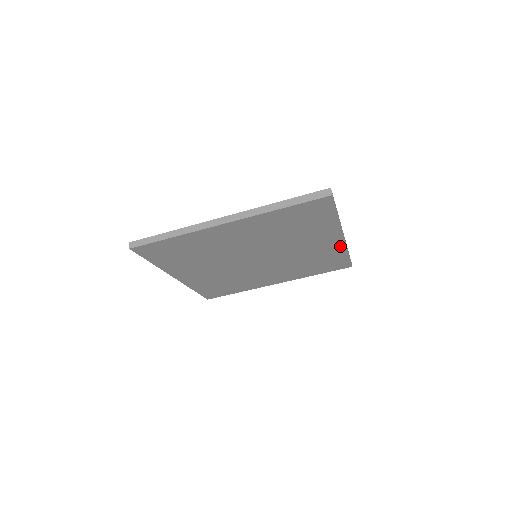
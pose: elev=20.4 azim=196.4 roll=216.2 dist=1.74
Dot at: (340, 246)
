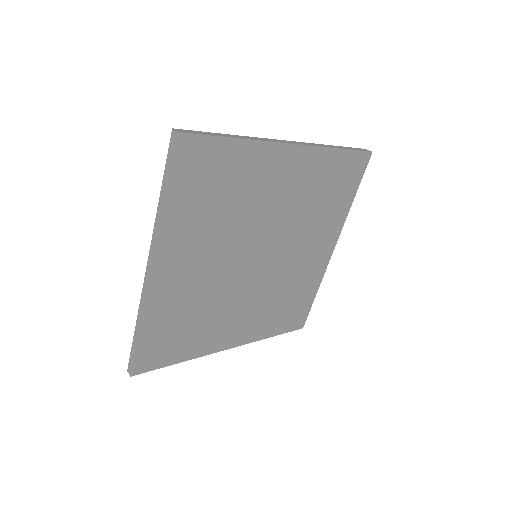
Dot at: (322, 268)
